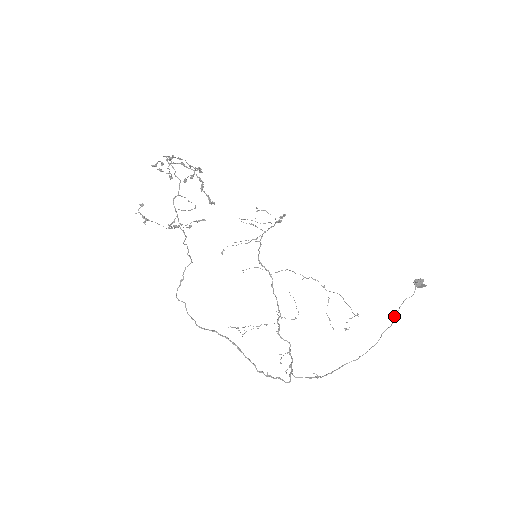
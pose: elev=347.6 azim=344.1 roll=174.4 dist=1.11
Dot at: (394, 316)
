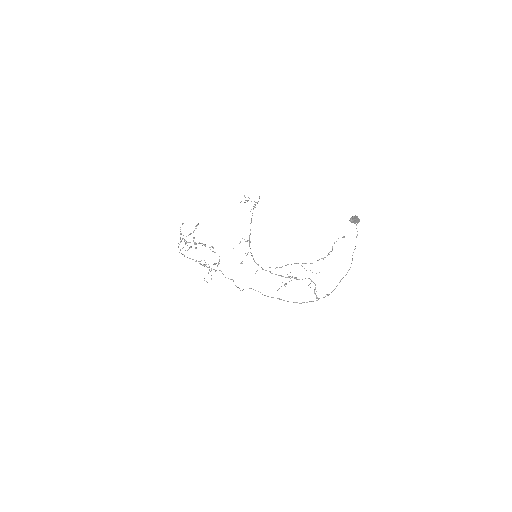
Dot at: occluded
